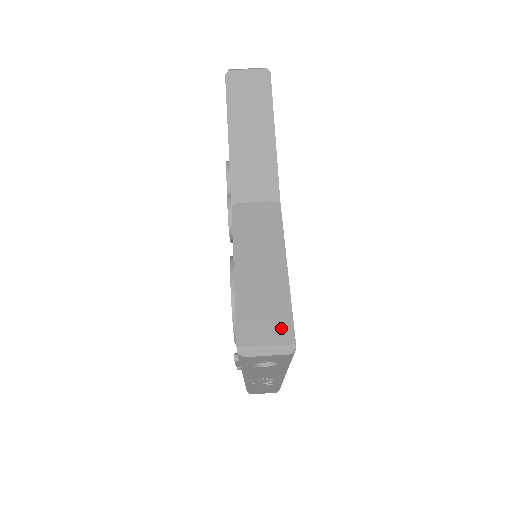
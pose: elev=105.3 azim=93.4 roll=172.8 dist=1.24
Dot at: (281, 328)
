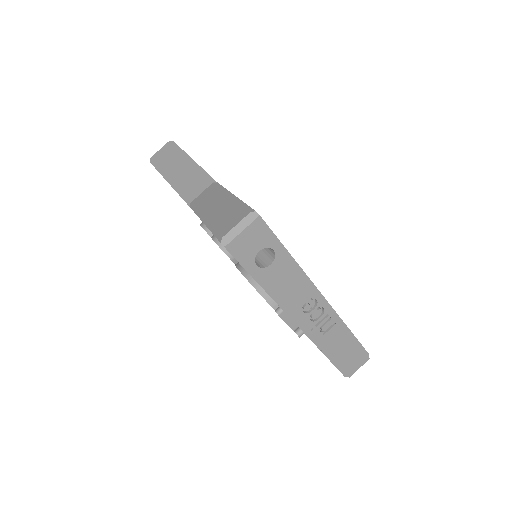
Dot at: (241, 212)
